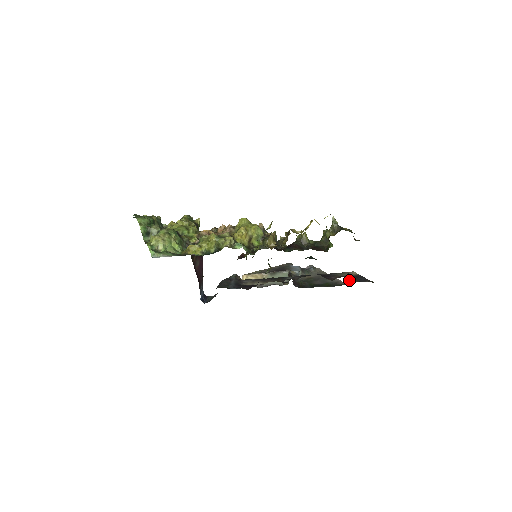
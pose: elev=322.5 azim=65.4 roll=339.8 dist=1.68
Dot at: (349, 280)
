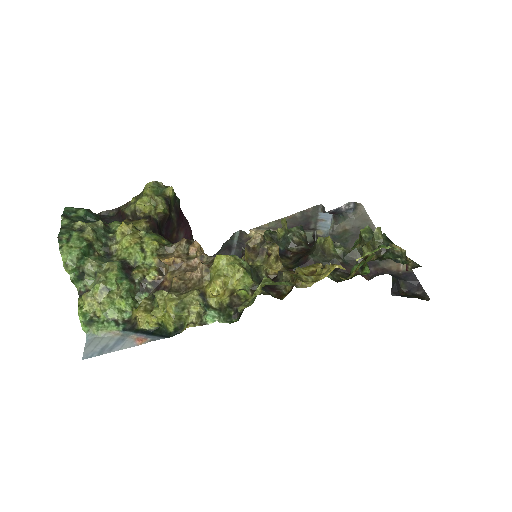
Dot at: (392, 295)
